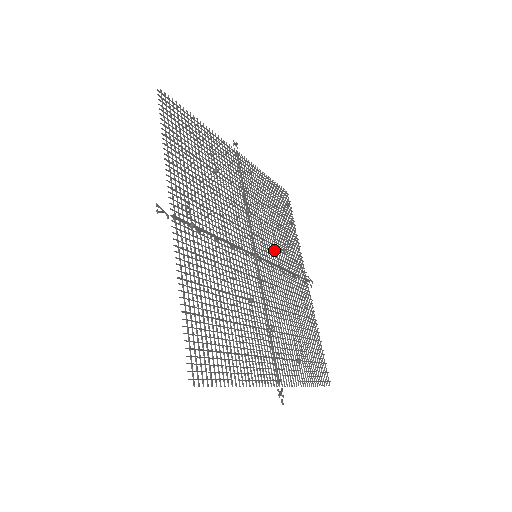
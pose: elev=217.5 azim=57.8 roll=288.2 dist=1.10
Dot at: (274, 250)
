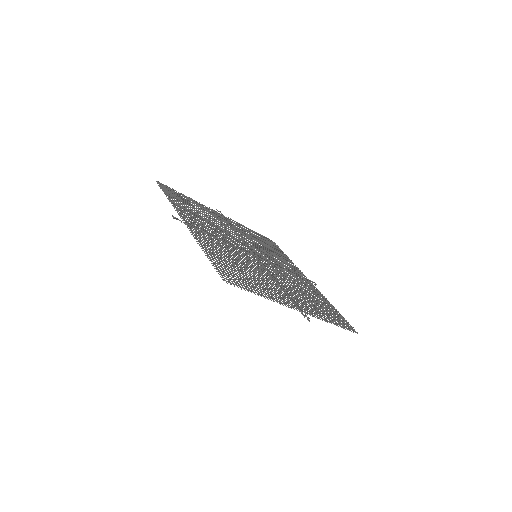
Dot at: (271, 259)
